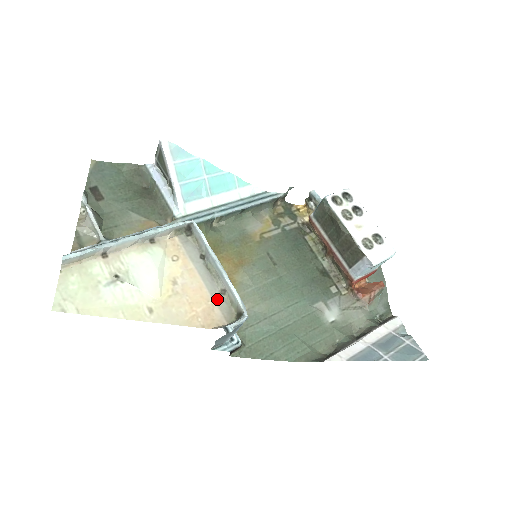
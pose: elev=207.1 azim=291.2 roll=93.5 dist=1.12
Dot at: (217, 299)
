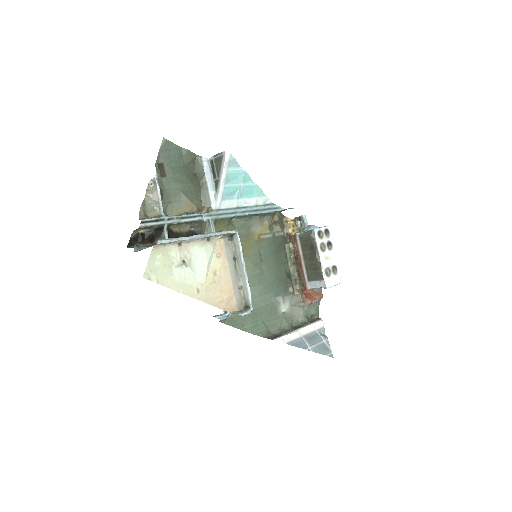
Dot at: (236, 292)
